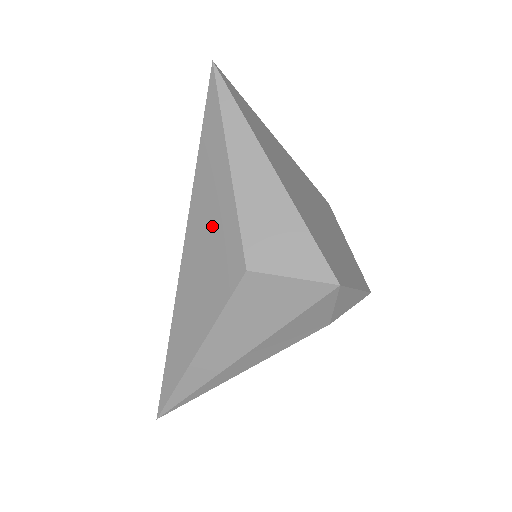
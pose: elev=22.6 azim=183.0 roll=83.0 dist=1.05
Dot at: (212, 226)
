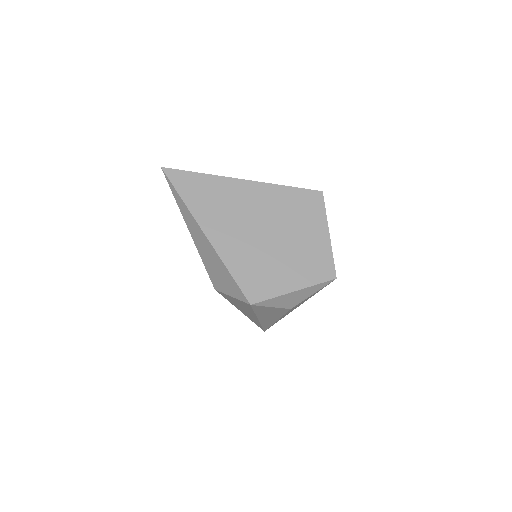
Dot at: occluded
